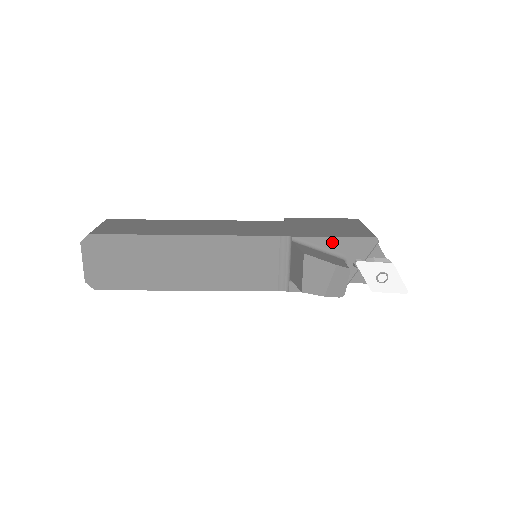
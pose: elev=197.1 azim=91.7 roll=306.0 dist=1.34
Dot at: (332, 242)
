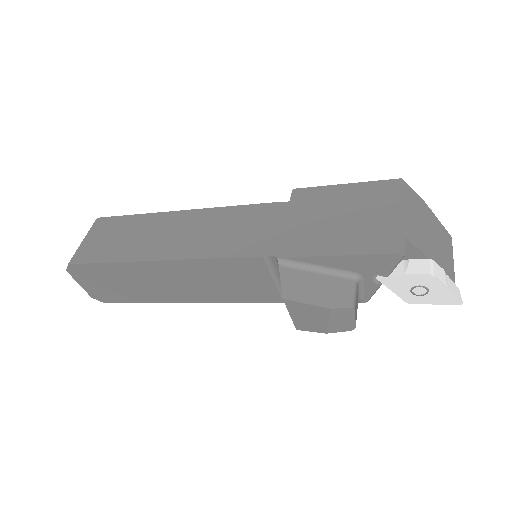
Dot at: (334, 261)
